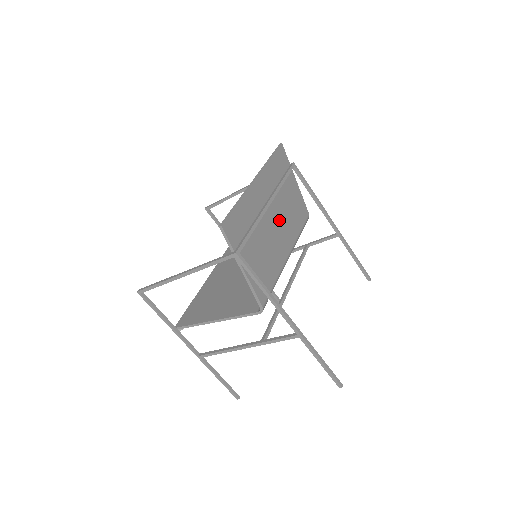
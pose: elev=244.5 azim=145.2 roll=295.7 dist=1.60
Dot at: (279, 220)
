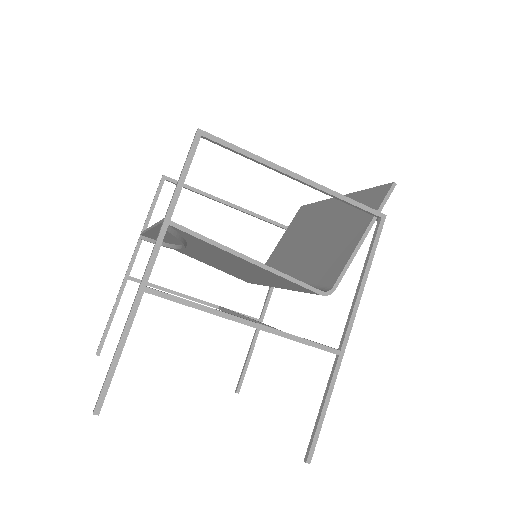
Dot at: occluded
